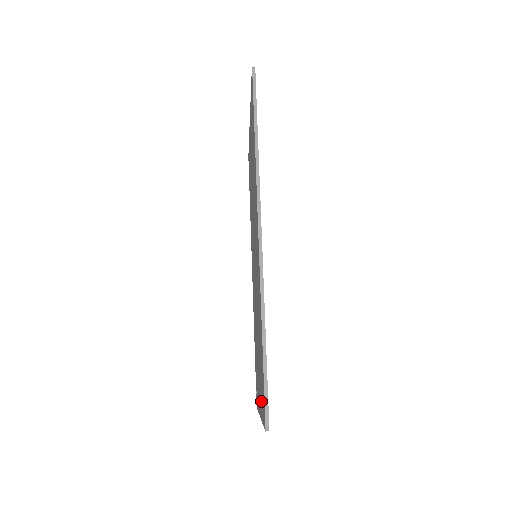
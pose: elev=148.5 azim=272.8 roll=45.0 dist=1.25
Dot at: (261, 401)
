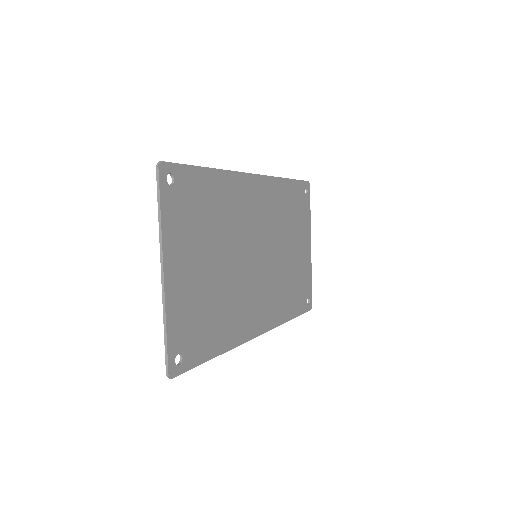
Dot at: (173, 225)
